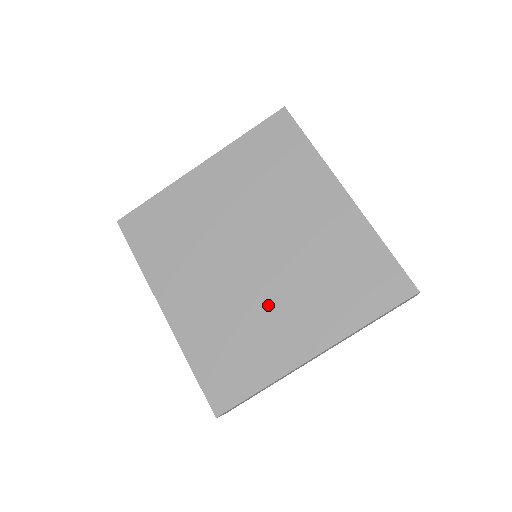
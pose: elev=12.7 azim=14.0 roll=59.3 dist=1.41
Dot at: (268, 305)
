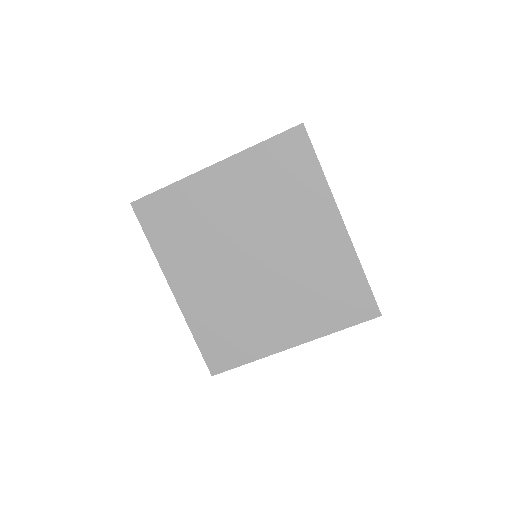
Dot at: (262, 303)
